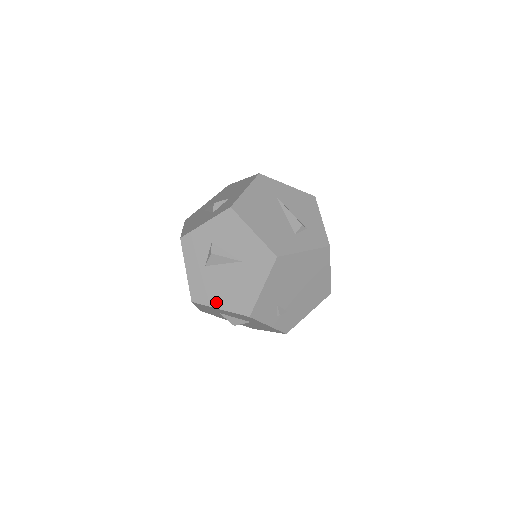
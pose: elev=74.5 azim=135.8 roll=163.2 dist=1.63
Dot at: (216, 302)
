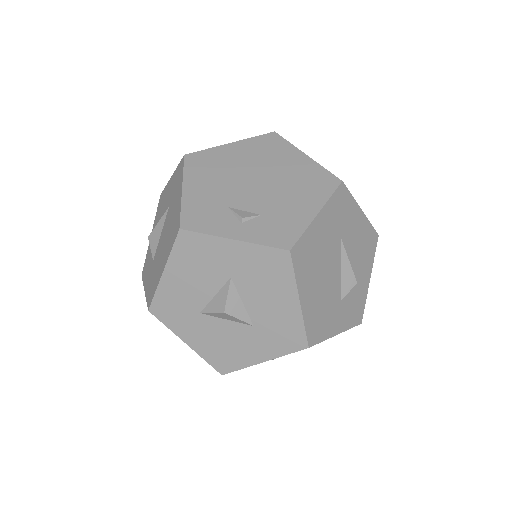
Dot at: (160, 272)
